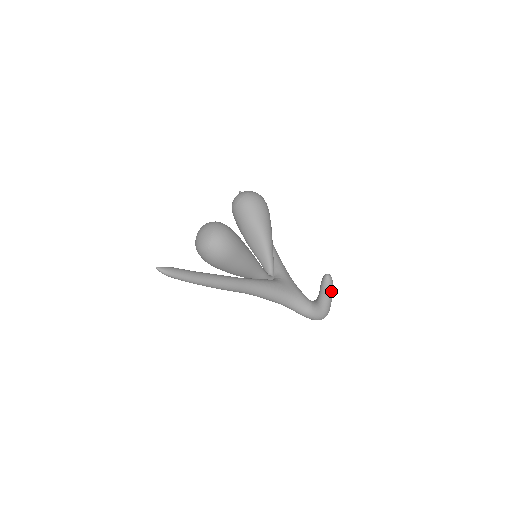
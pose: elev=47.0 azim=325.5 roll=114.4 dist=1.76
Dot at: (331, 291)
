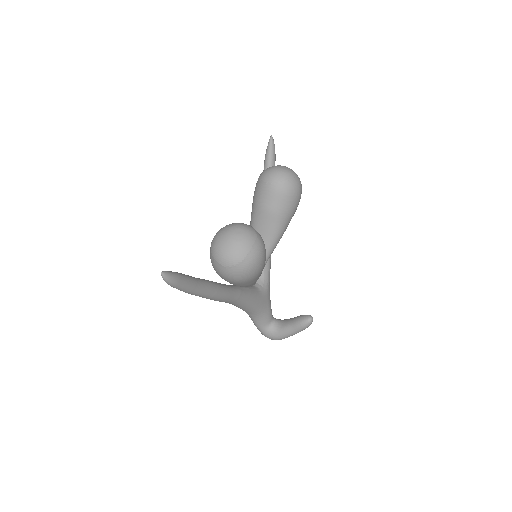
Dot at: (302, 330)
